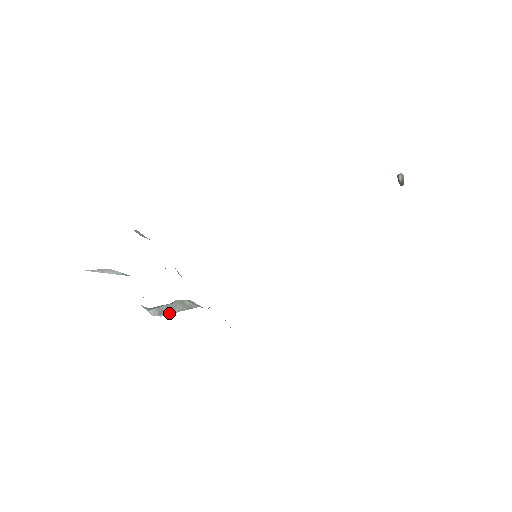
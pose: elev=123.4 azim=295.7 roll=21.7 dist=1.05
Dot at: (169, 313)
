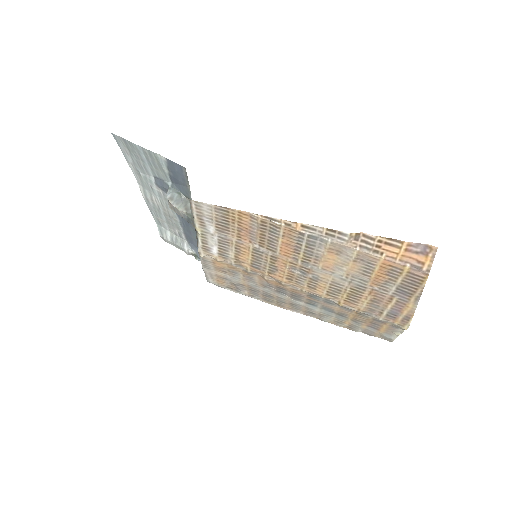
Dot at: (174, 204)
